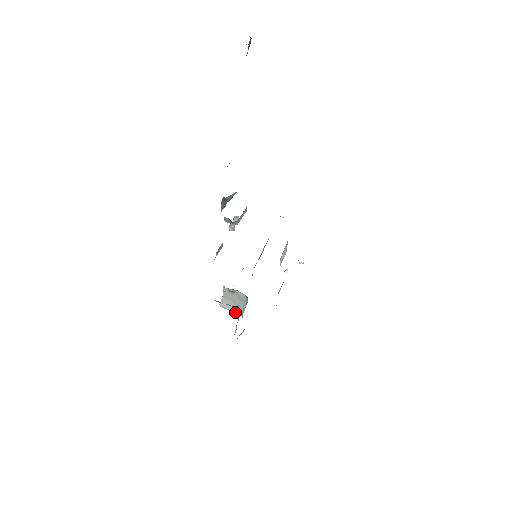
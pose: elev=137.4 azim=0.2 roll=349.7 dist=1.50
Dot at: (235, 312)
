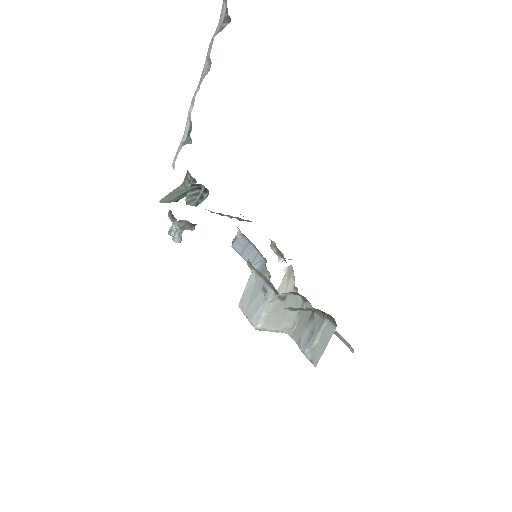
Dot at: (277, 331)
